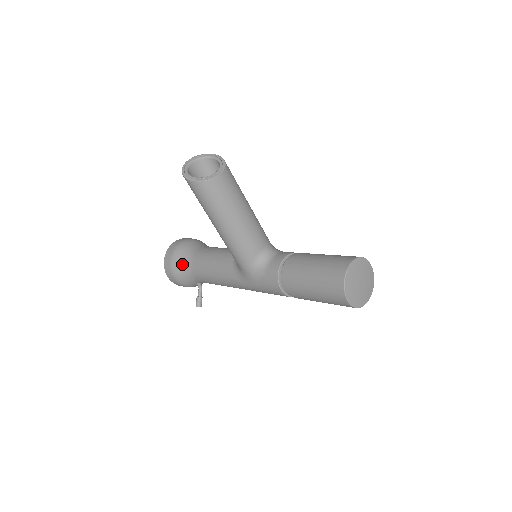
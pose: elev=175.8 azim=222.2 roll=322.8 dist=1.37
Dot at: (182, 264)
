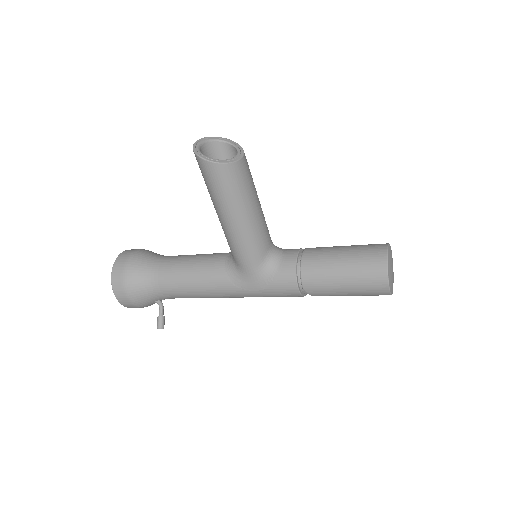
Dot at: (141, 278)
